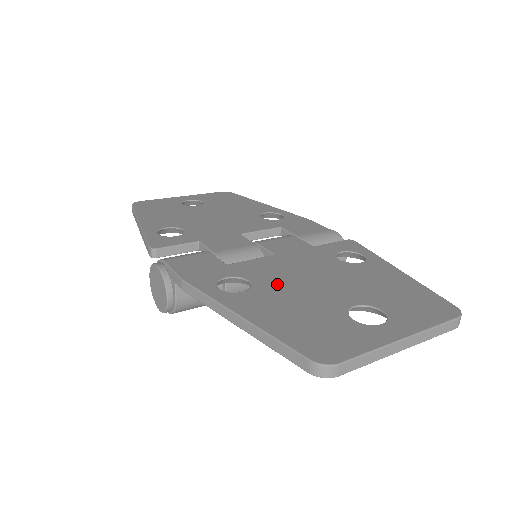
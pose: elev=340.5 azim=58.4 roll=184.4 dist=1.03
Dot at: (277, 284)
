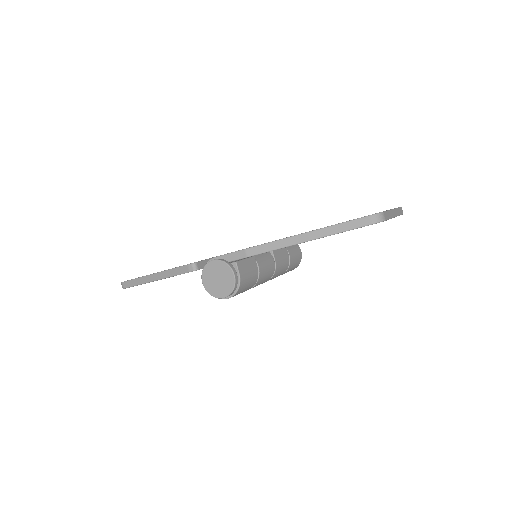
Dot at: occluded
